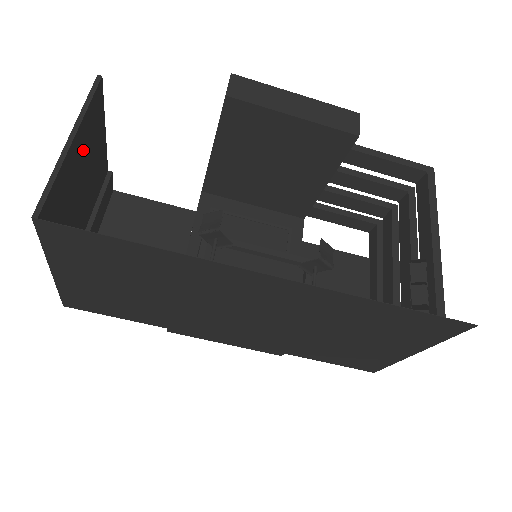
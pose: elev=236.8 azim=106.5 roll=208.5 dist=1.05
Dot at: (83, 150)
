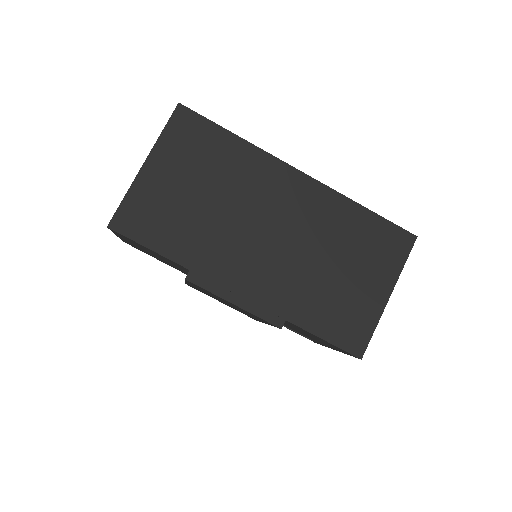
Dot at: occluded
